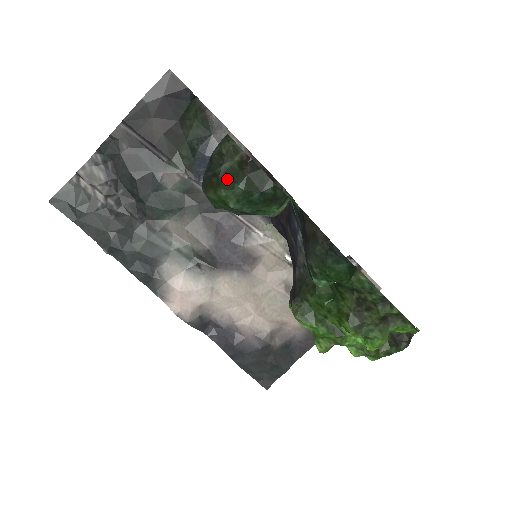
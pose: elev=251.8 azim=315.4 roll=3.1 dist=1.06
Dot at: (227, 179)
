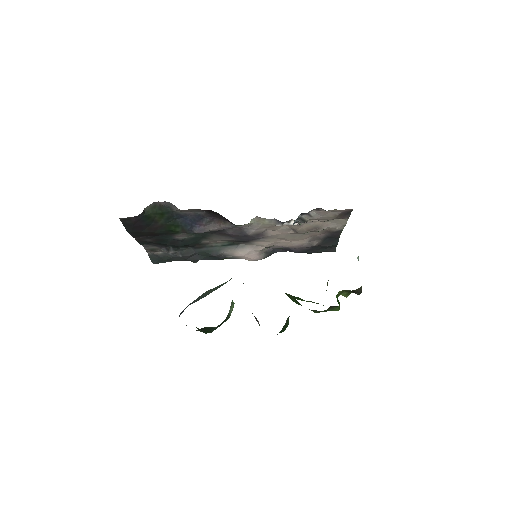
Dot at: occluded
